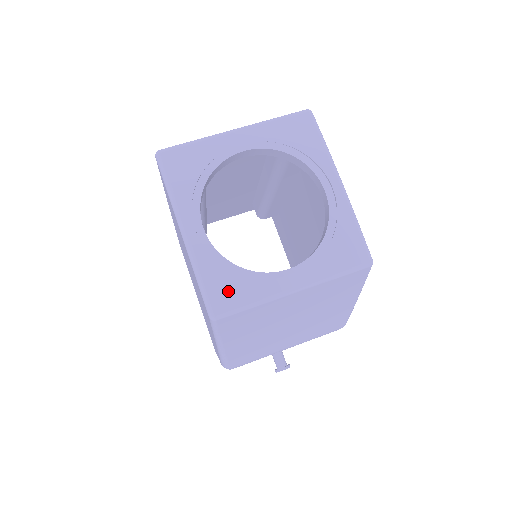
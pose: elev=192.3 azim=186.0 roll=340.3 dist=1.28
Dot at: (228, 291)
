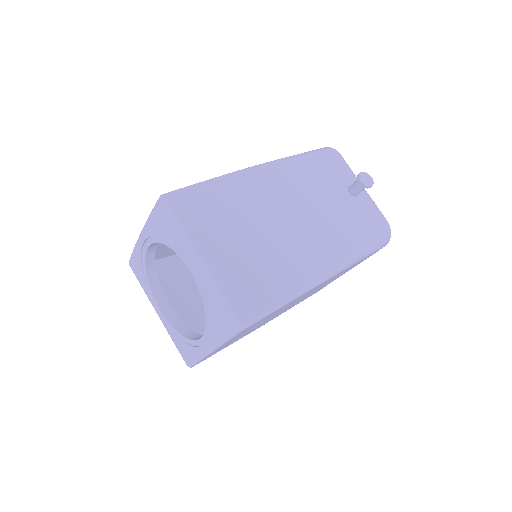
Dot at: (137, 271)
